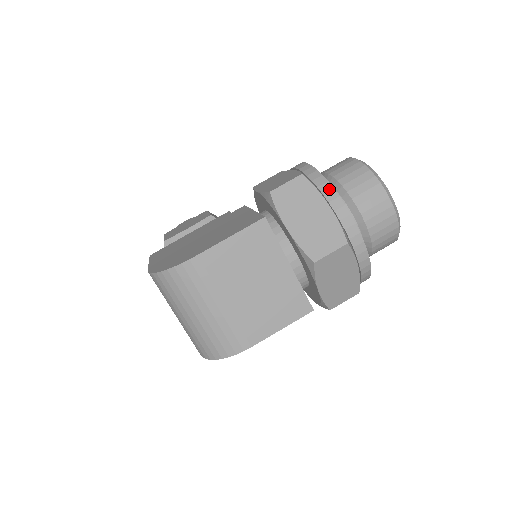
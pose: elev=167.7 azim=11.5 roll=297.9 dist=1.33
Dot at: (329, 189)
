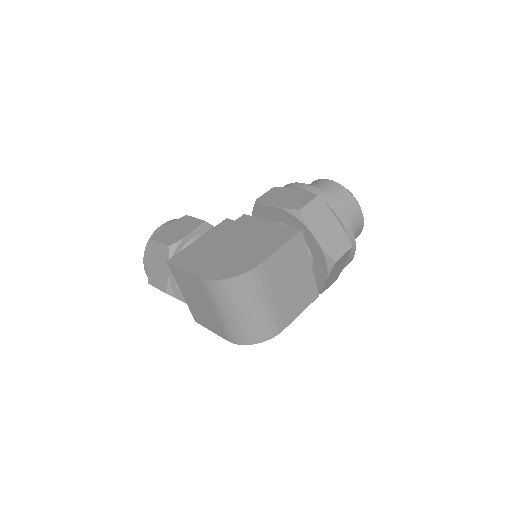
Dot at: (337, 207)
